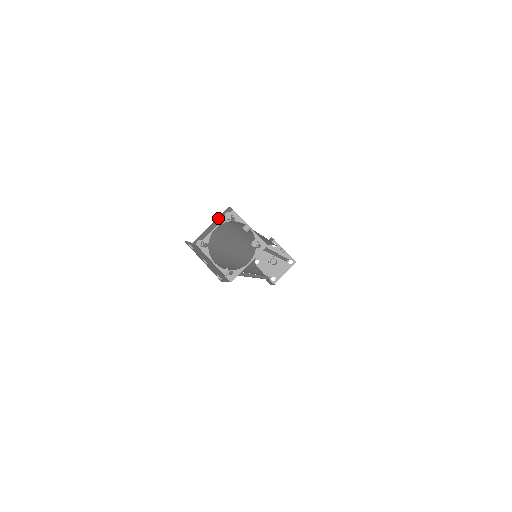
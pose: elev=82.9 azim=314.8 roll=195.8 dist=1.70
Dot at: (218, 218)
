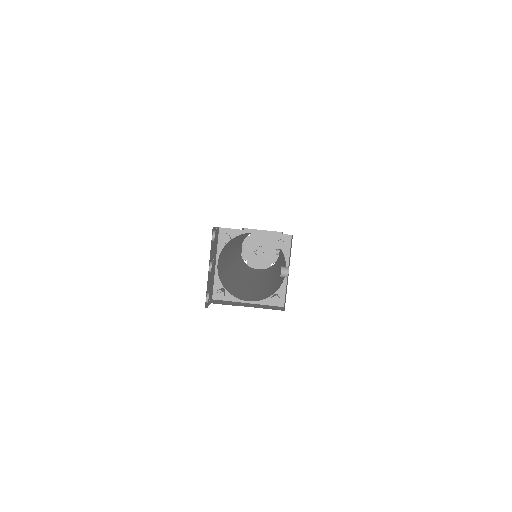
Dot at: occluded
